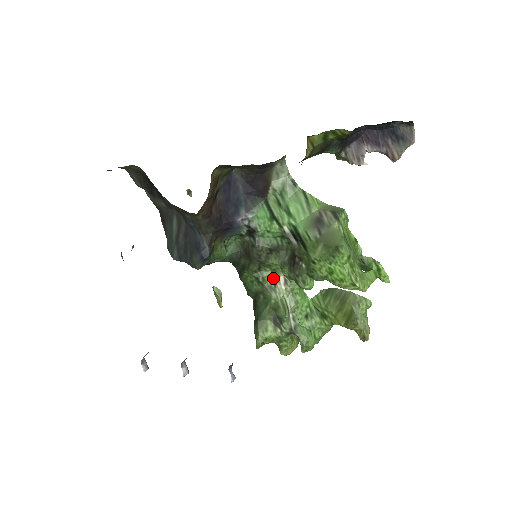
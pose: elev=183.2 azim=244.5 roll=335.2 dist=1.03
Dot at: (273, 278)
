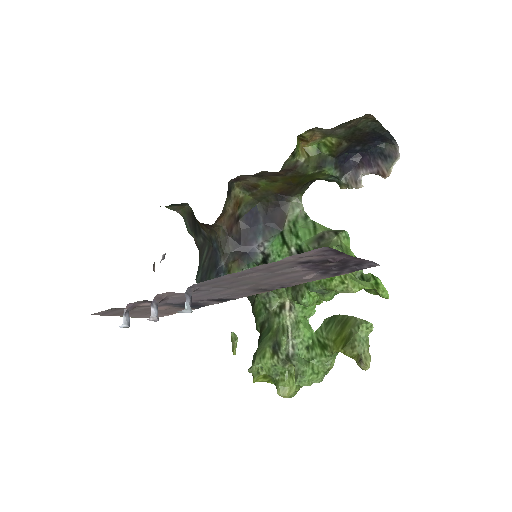
Dot at: (280, 305)
